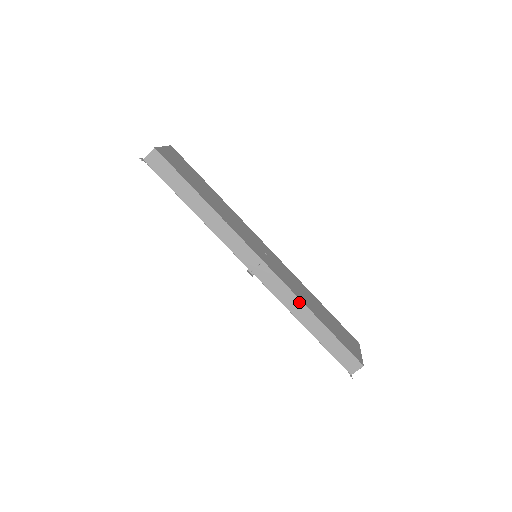
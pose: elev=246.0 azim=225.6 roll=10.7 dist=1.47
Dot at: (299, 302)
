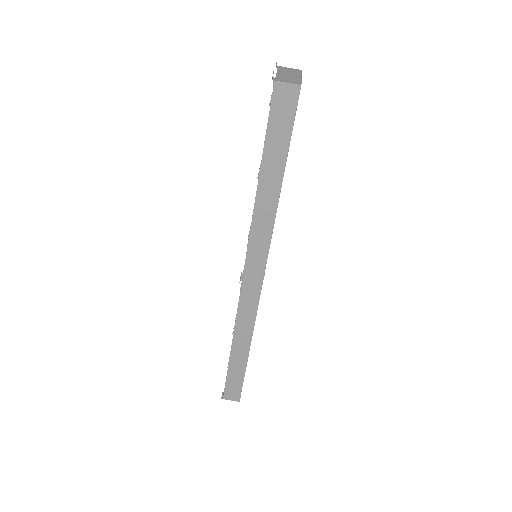
Dot at: (251, 330)
